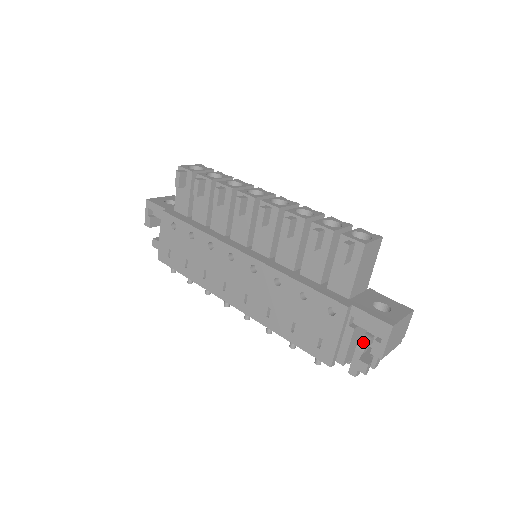
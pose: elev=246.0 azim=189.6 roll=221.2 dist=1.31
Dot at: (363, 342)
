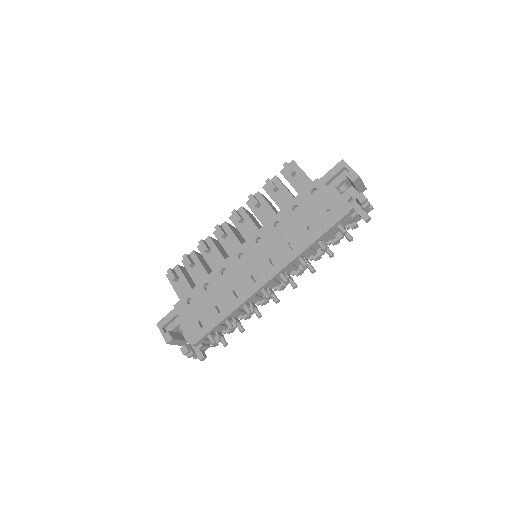
Dot at: (349, 200)
